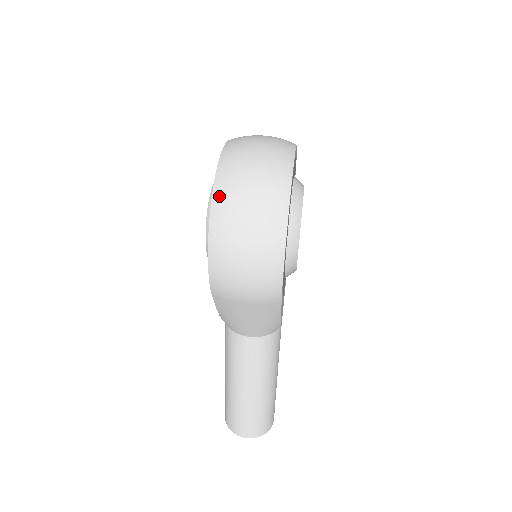
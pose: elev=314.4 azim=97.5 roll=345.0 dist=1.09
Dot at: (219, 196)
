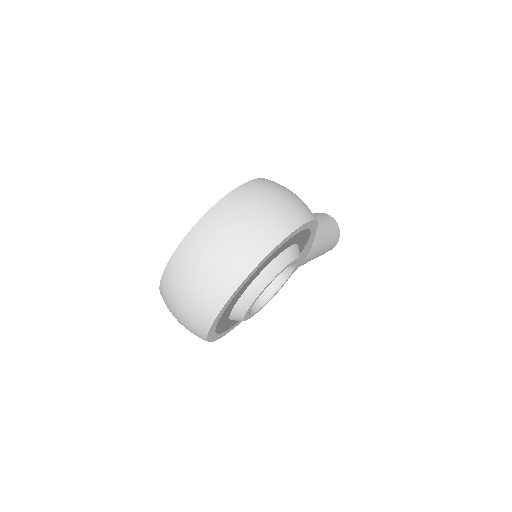
Dot at: occluded
